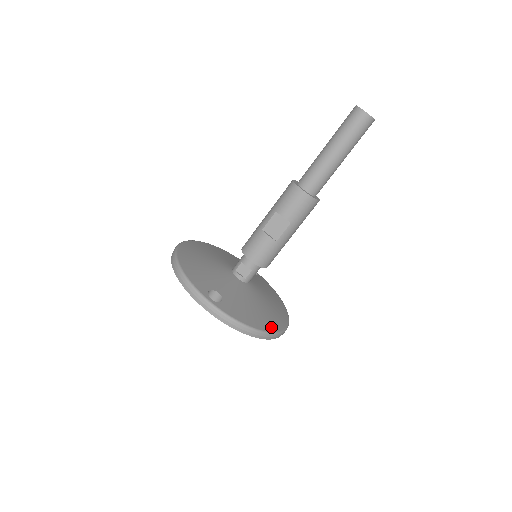
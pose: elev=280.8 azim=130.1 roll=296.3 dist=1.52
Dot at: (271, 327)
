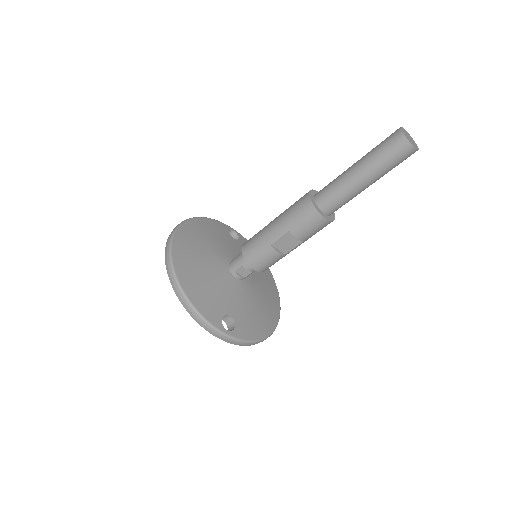
Dot at: (273, 322)
